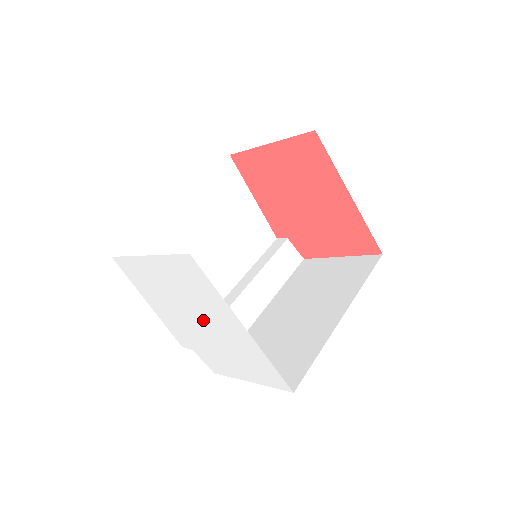
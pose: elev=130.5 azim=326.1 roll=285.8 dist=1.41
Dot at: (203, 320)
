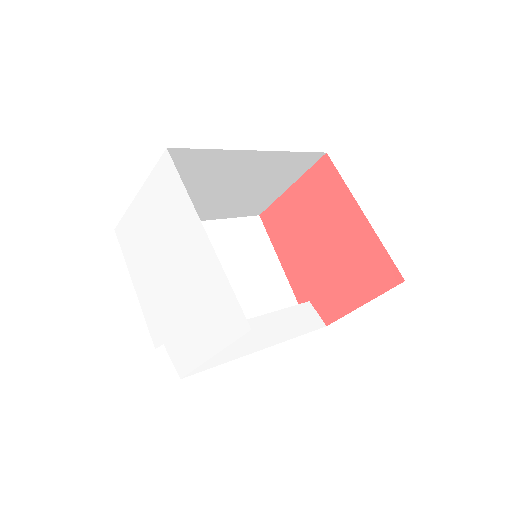
Dot at: (173, 261)
